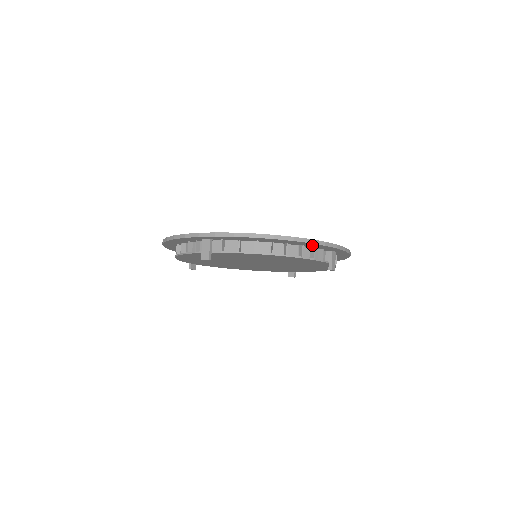
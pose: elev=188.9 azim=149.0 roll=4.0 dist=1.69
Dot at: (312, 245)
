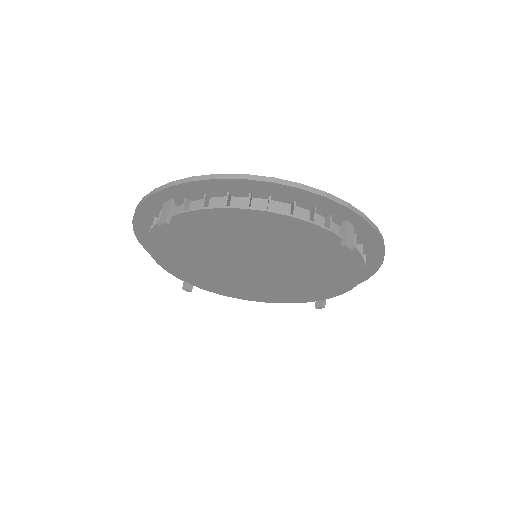
Dot at: (308, 199)
